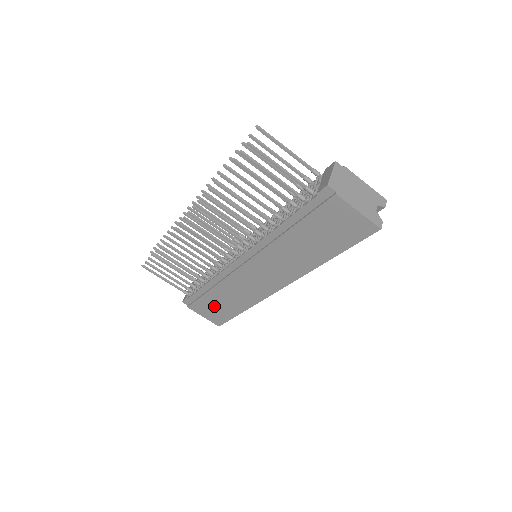
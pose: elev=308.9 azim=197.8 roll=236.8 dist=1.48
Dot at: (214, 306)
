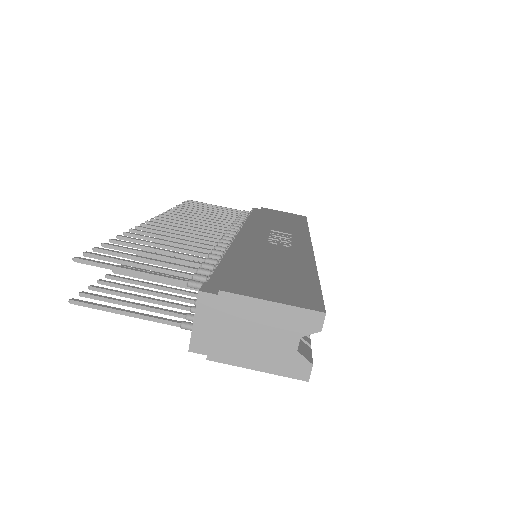
Dot at: occluded
